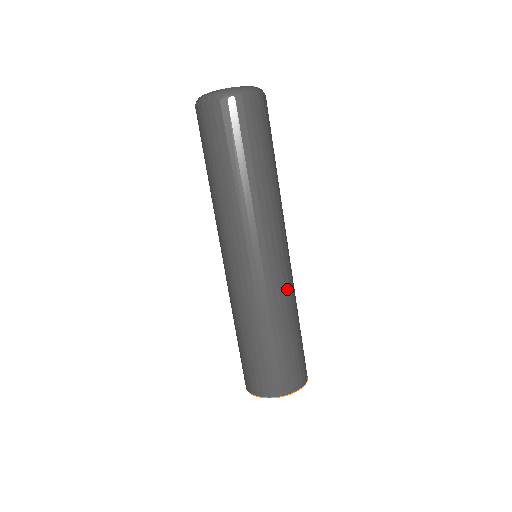
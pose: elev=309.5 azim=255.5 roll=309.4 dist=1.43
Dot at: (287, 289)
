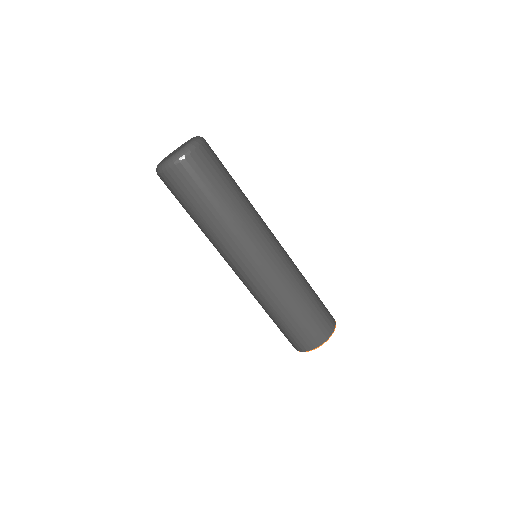
Dot at: occluded
